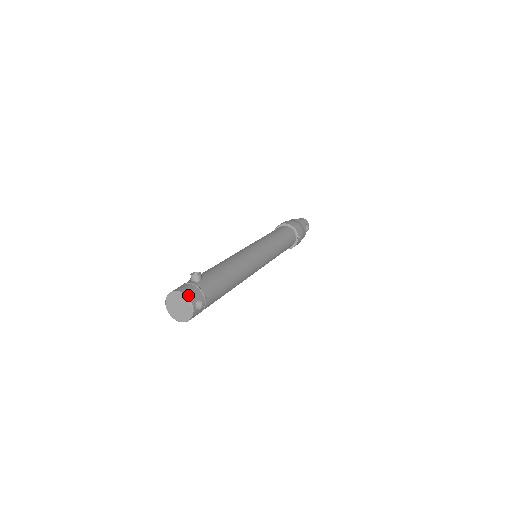
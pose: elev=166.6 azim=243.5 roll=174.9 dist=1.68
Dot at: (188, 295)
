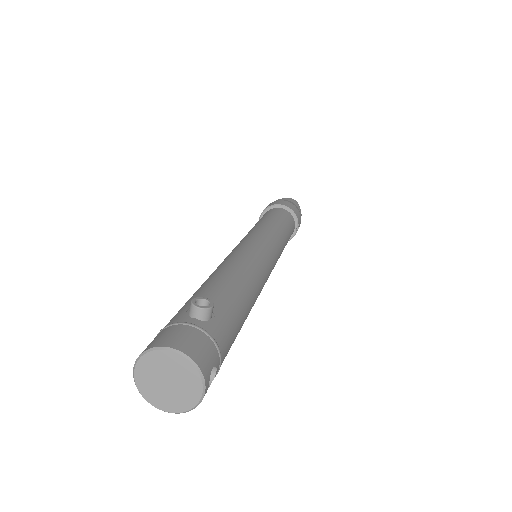
Dot at: (198, 360)
